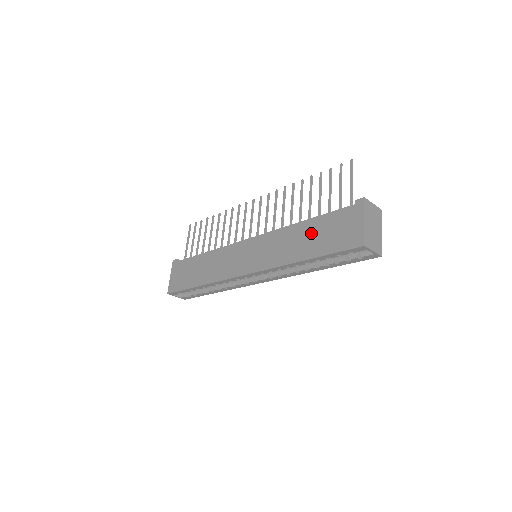
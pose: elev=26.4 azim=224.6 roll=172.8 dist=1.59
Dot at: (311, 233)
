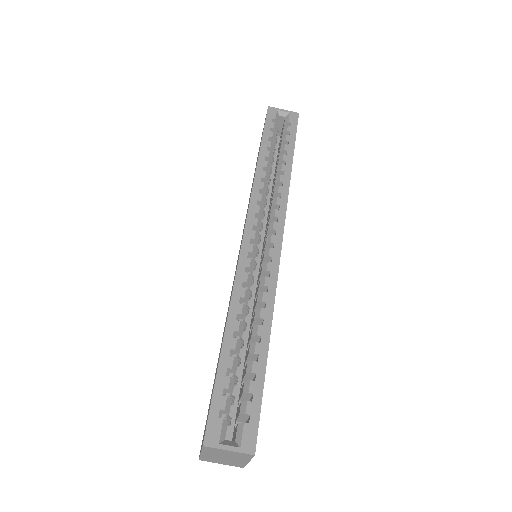
Dot at: occluded
